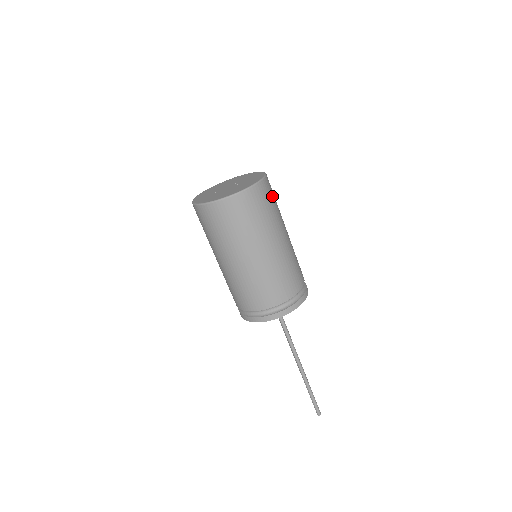
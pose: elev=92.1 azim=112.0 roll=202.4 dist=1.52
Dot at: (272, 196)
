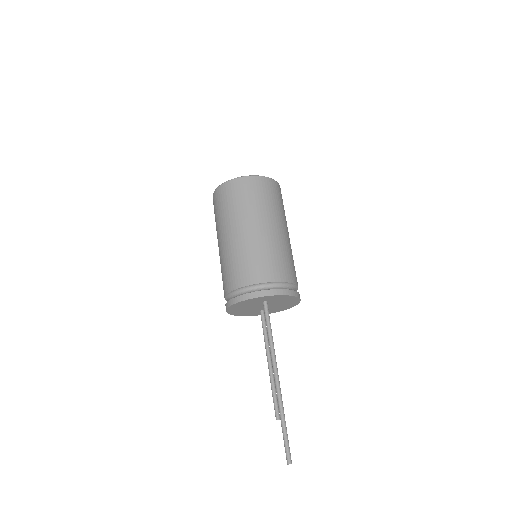
Dot at: (282, 200)
